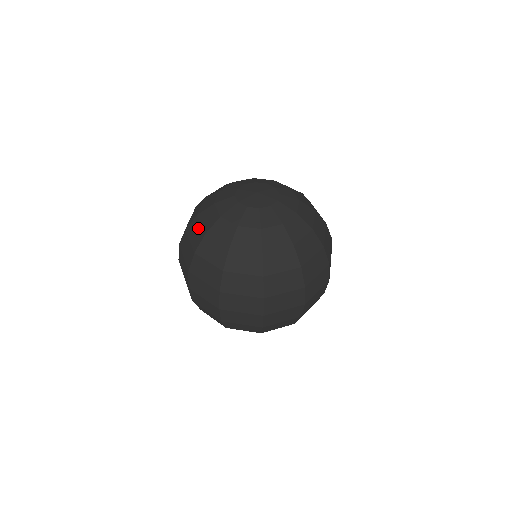
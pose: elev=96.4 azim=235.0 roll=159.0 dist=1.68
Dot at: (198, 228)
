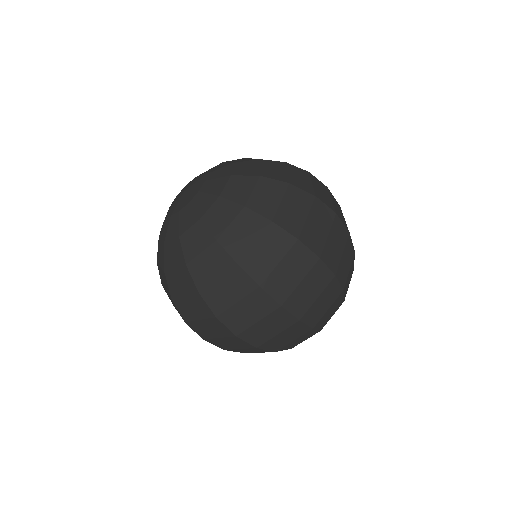
Dot at: (176, 275)
